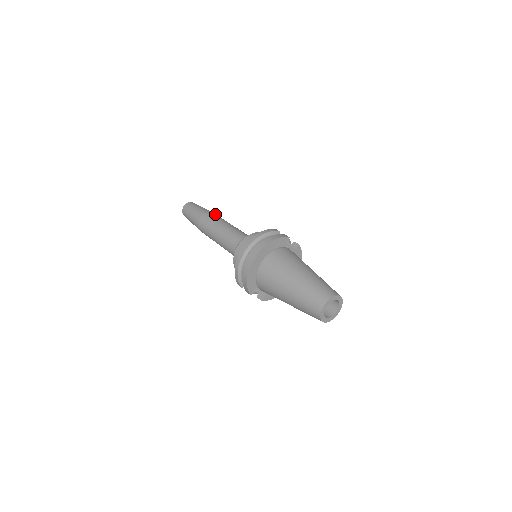
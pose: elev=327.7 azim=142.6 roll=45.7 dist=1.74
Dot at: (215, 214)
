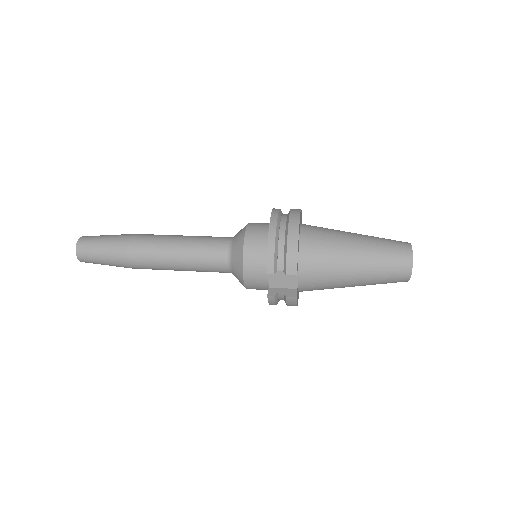
Dot at: occluded
